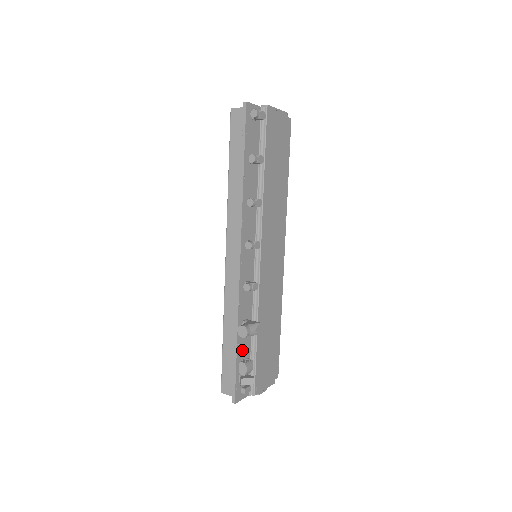
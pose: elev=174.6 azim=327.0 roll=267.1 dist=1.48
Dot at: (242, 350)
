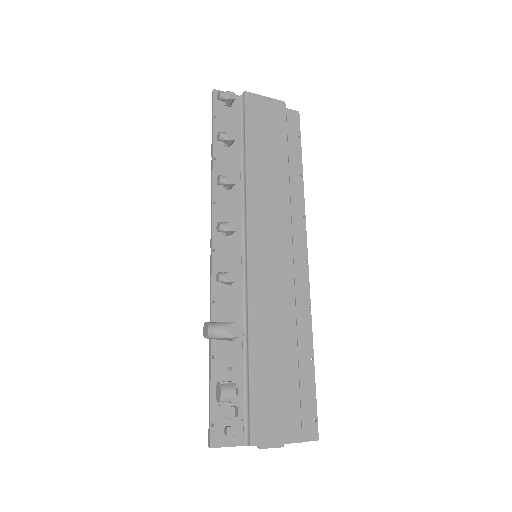
Dot at: (223, 368)
